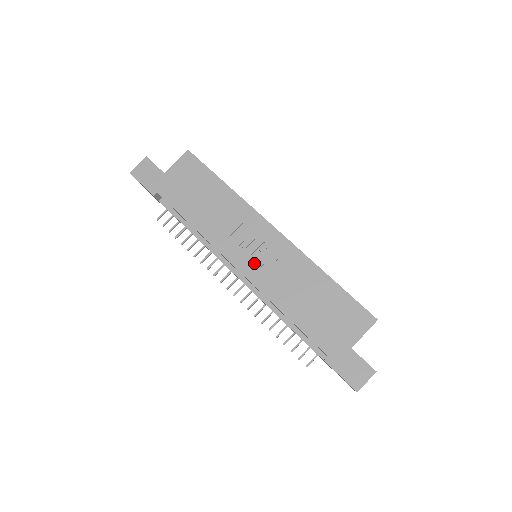
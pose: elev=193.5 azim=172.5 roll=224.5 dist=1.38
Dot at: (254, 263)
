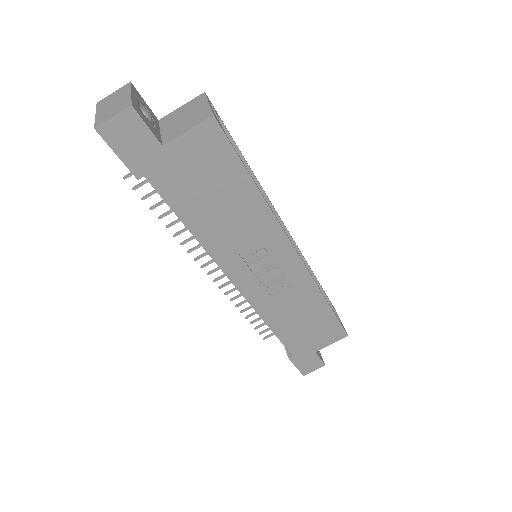
Dot at: (258, 283)
